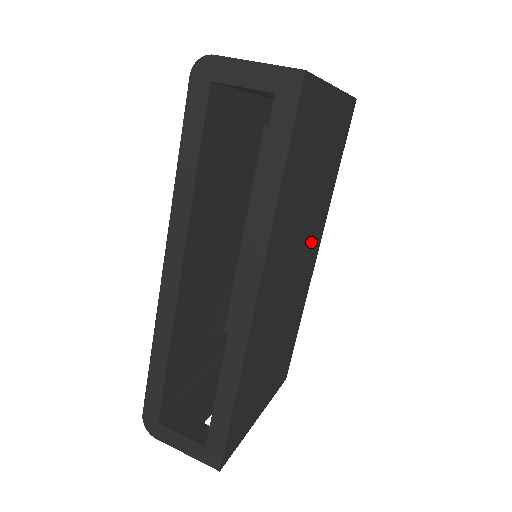
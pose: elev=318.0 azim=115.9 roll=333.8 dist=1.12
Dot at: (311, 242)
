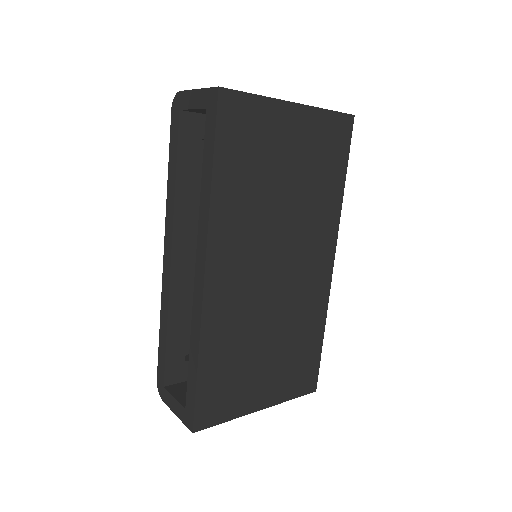
Dot at: (310, 246)
